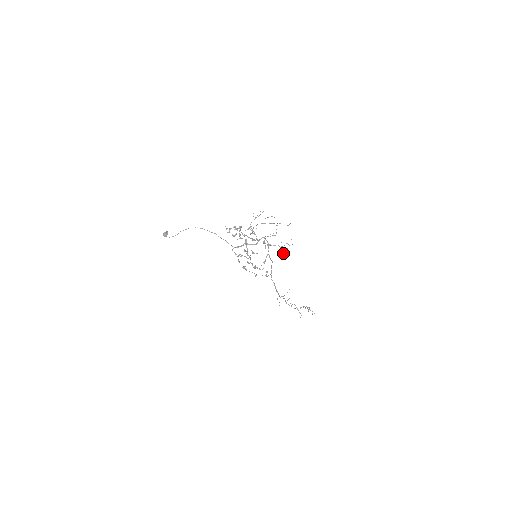
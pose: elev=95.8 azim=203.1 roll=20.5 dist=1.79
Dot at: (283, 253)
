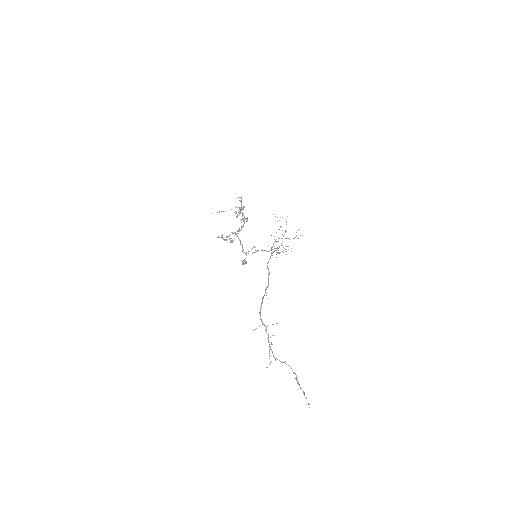
Dot at: occluded
